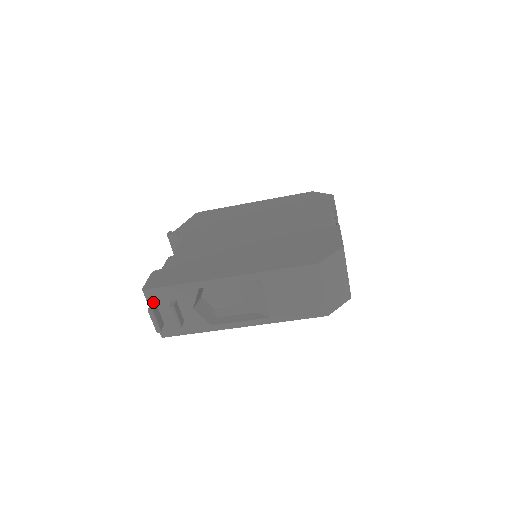
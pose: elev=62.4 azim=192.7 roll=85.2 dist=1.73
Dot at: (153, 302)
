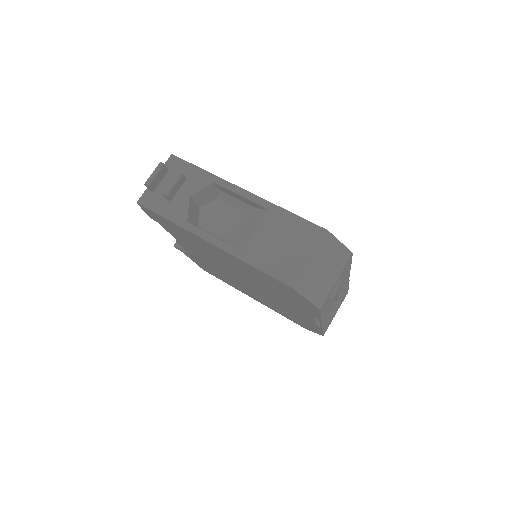
Dot at: (167, 168)
